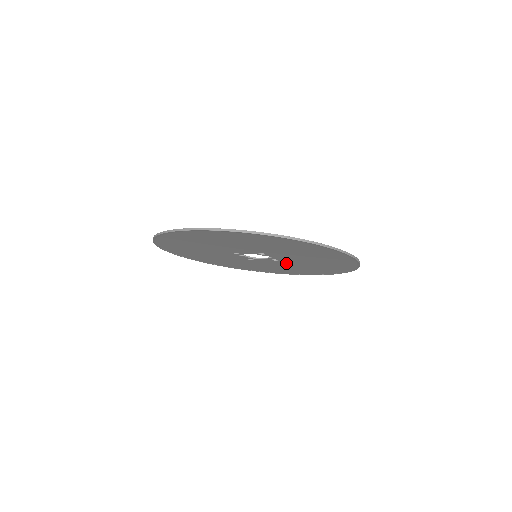
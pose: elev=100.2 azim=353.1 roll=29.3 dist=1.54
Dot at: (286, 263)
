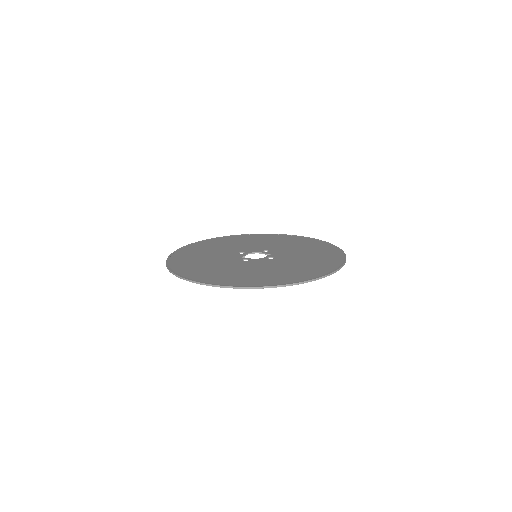
Dot at: occluded
